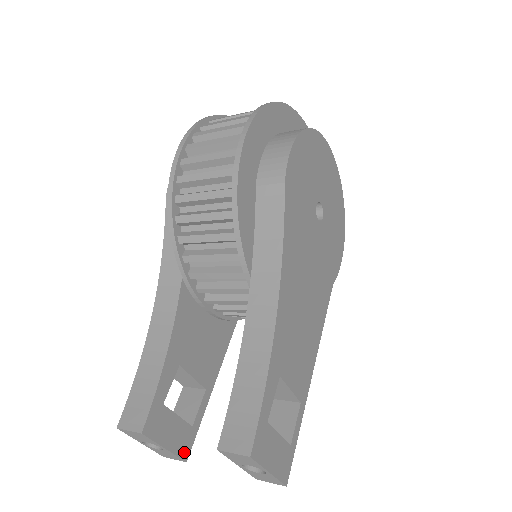
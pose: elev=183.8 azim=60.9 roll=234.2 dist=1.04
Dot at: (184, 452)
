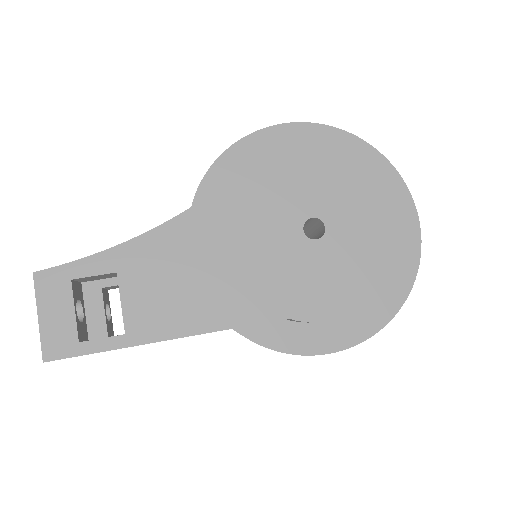
Dot at: occluded
